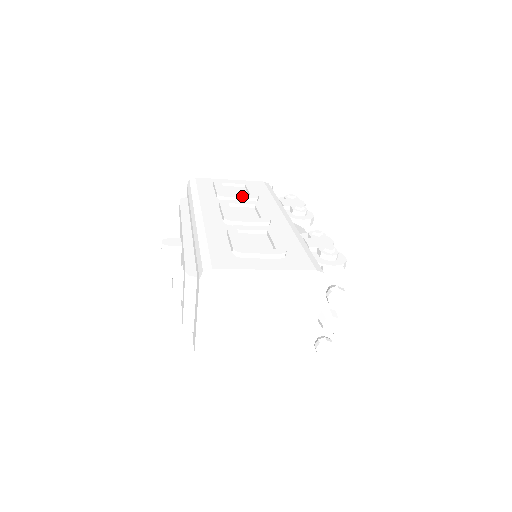
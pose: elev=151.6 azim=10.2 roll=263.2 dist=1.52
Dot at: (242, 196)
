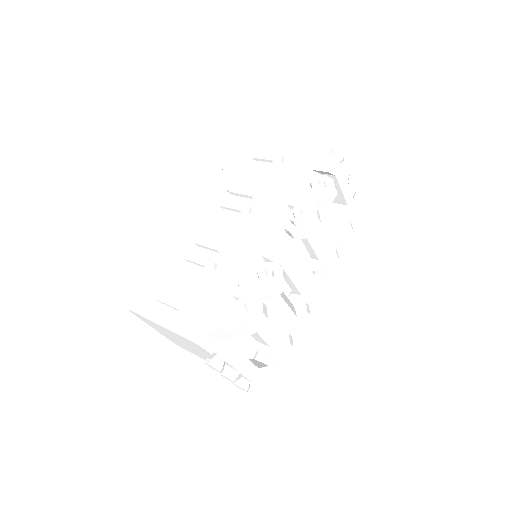
Dot at: (244, 191)
